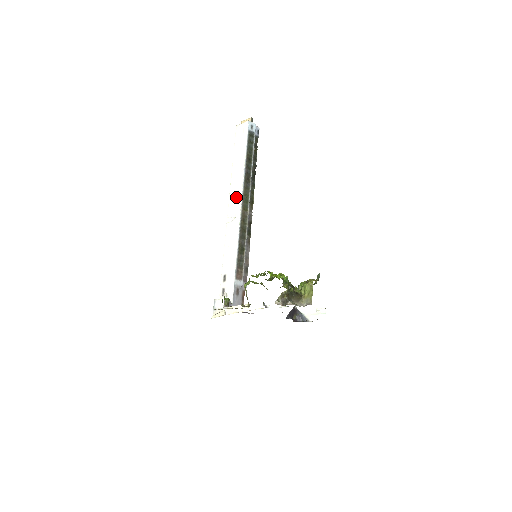
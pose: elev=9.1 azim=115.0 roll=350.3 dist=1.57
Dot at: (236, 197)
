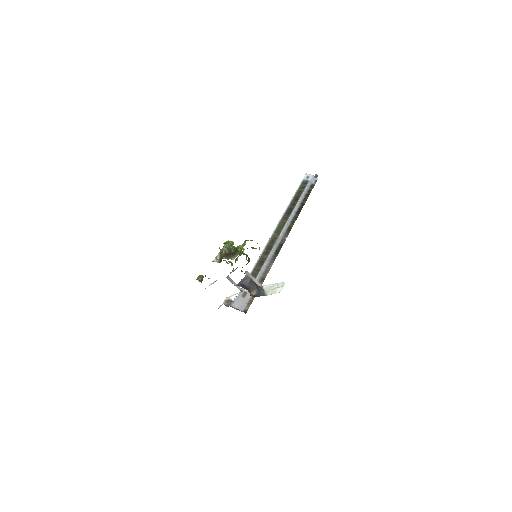
Dot at: occluded
